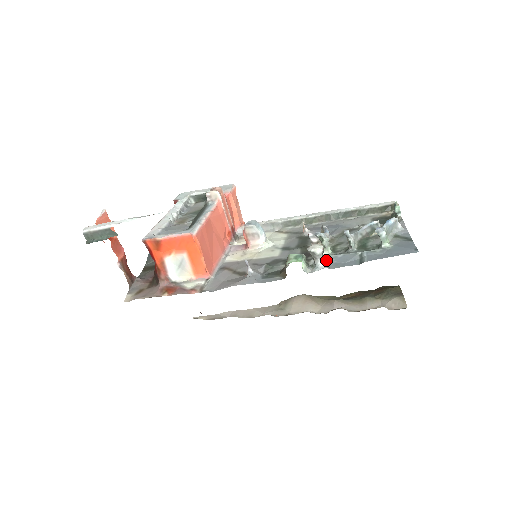
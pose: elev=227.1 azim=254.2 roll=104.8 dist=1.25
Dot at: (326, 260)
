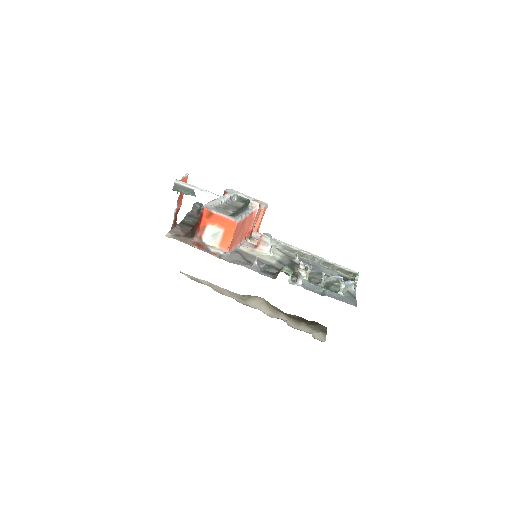
Dot at: (303, 282)
